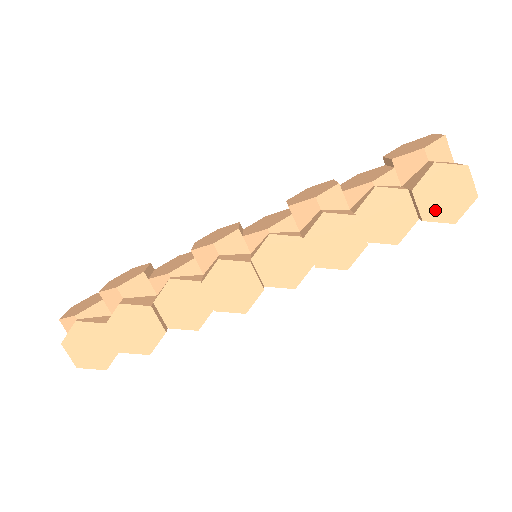
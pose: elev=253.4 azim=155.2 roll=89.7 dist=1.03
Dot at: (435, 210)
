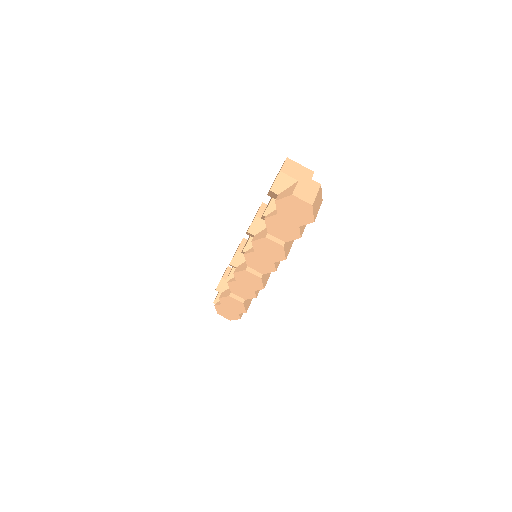
Dot at: (298, 220)
